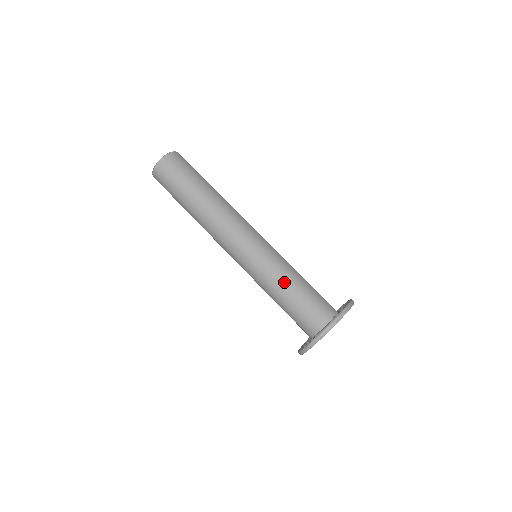
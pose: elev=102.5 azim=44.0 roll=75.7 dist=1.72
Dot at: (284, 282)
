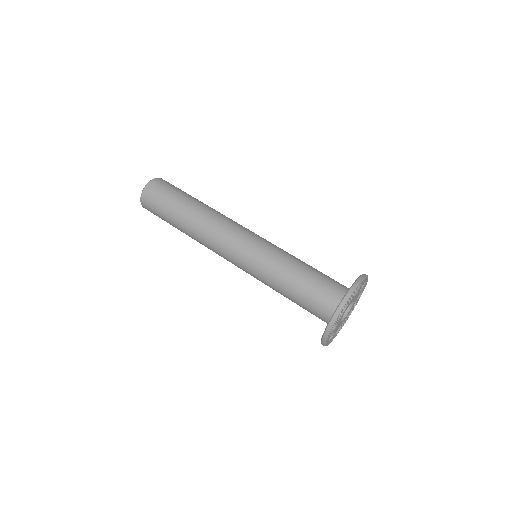
Dot at: (299, 260)
